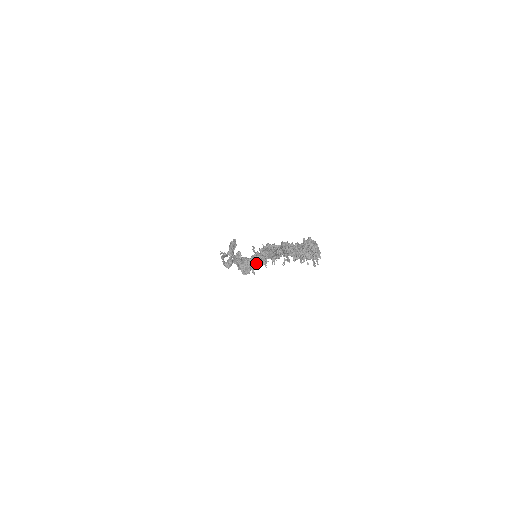
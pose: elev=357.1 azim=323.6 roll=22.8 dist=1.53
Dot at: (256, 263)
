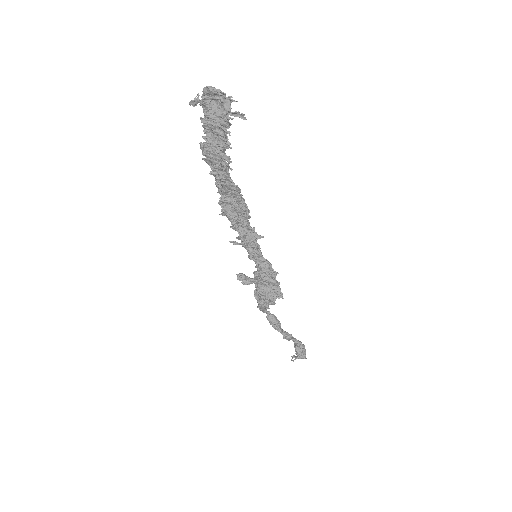
Dot at: (258, 255)
